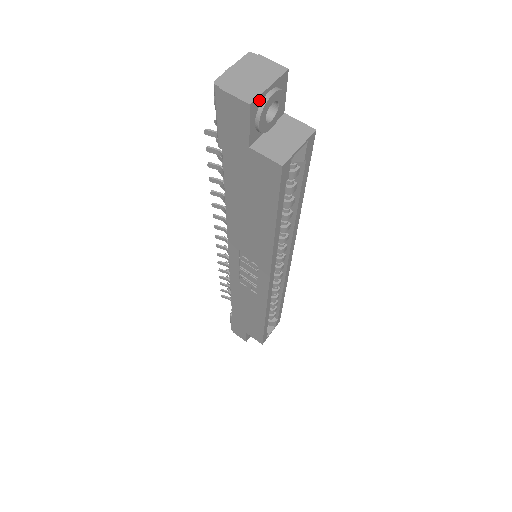
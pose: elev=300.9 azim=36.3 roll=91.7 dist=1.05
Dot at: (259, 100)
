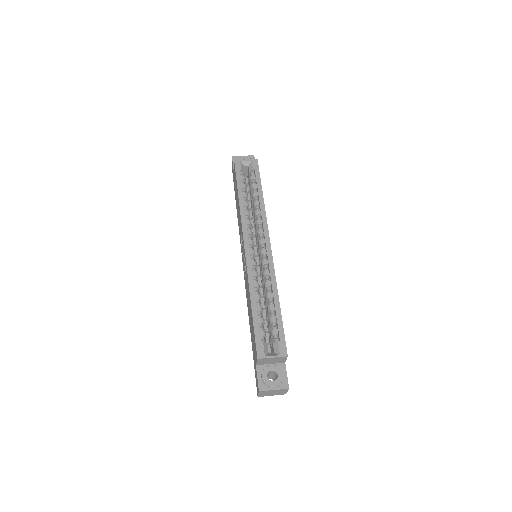
Dot at: (238, 157)
